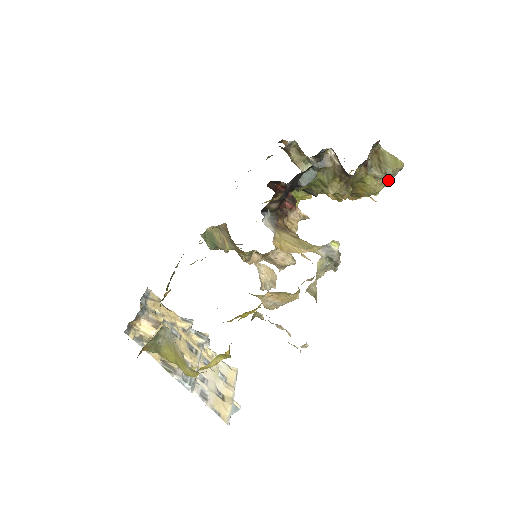
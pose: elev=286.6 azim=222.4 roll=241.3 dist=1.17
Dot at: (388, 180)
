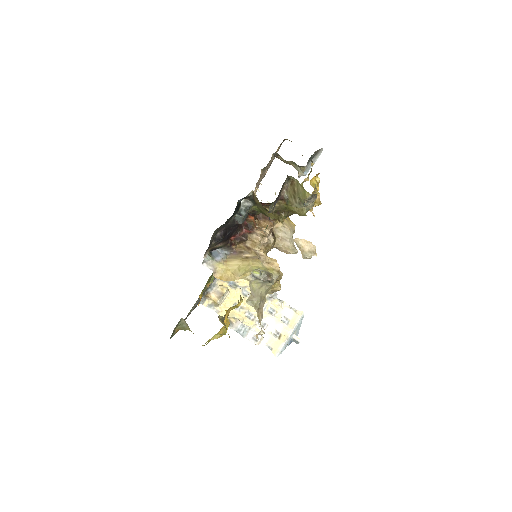
Dot at: (308, 205)
